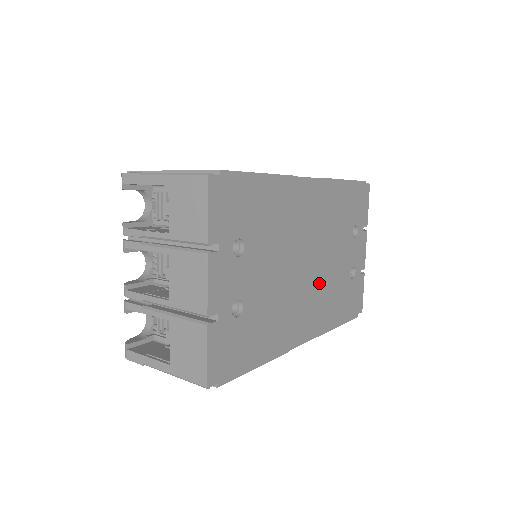
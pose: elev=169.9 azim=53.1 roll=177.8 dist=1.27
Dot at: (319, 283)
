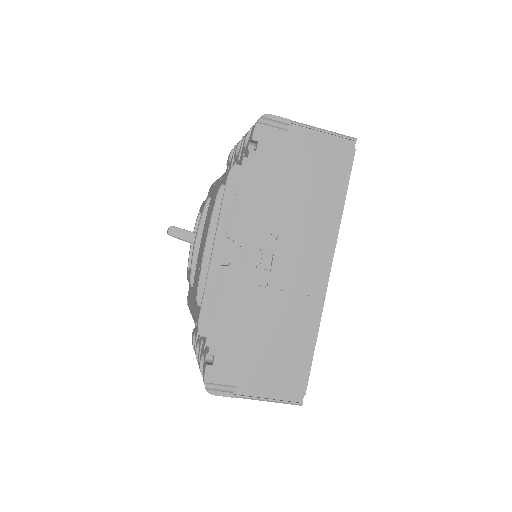
Dot at: occluded
